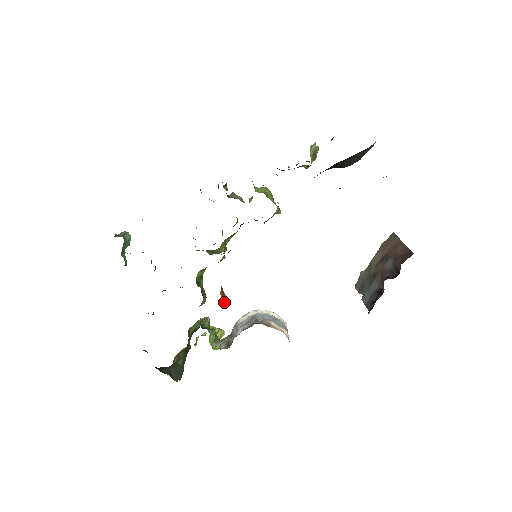
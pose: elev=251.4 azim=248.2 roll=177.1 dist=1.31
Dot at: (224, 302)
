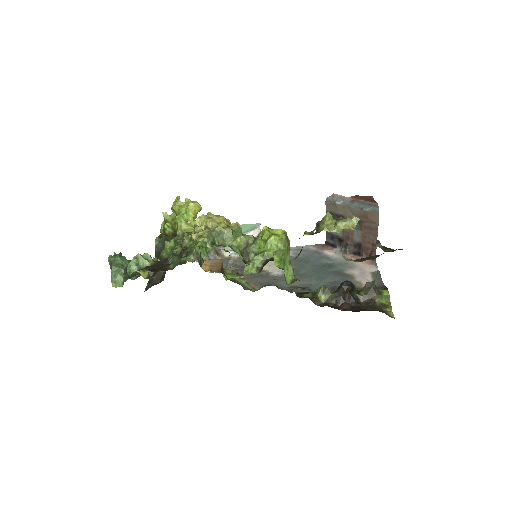
Dot at: (223, 269)
